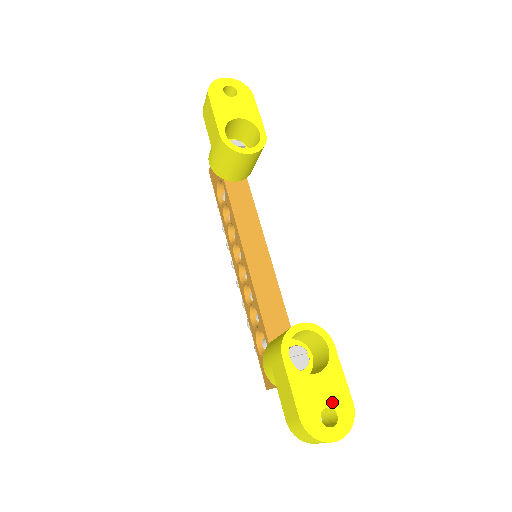
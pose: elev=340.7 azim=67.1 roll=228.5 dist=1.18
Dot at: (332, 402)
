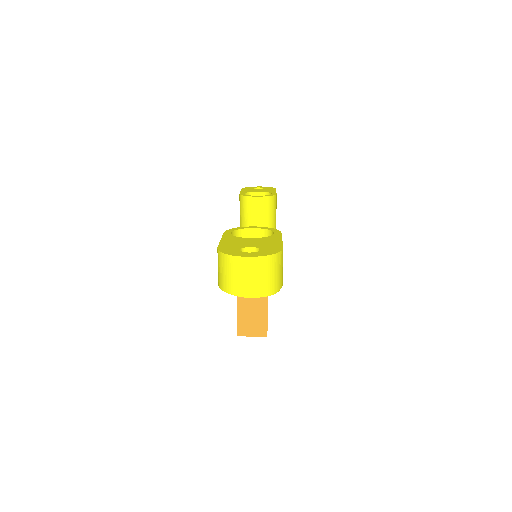
Dot at: (259, 246)
